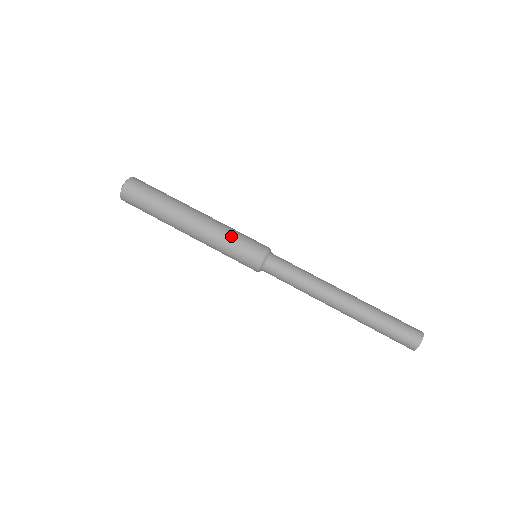
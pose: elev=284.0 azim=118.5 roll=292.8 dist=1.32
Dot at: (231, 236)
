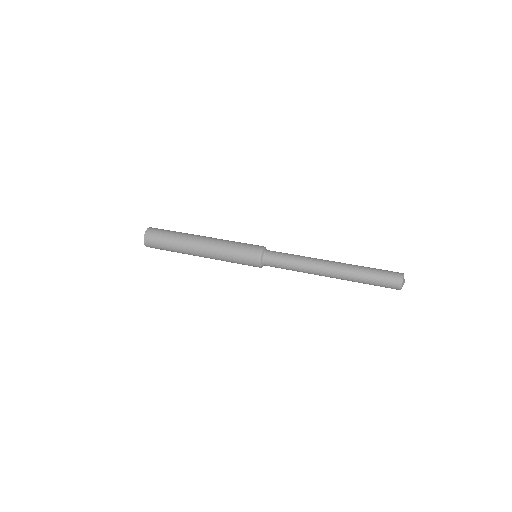
Dot at: (234, 242)
